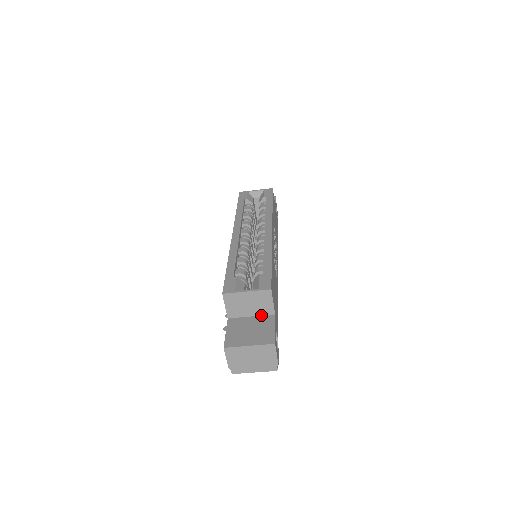
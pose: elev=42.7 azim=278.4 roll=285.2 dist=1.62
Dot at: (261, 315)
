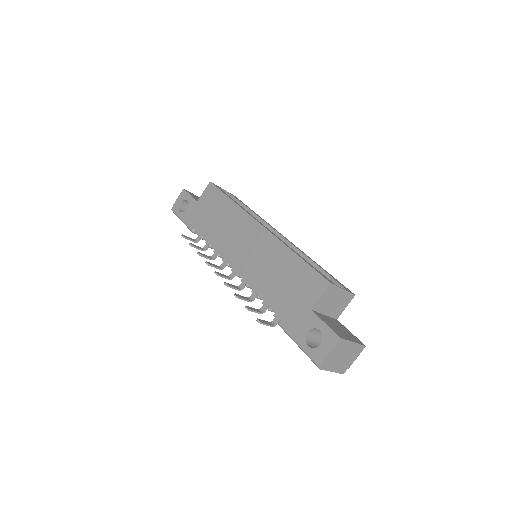
Dot at: (330, 316)
